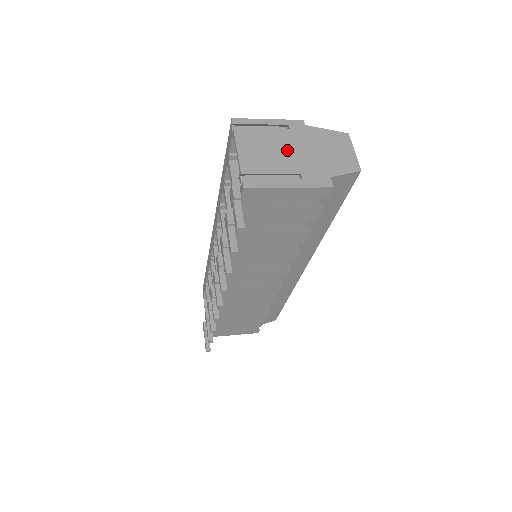
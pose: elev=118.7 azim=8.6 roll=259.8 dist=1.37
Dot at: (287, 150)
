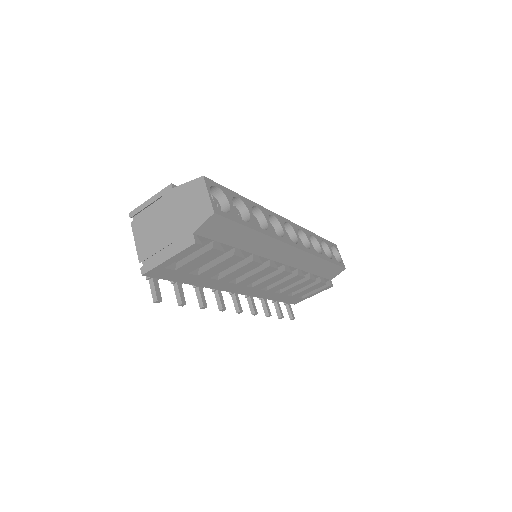
Dot at: (163, 223)
